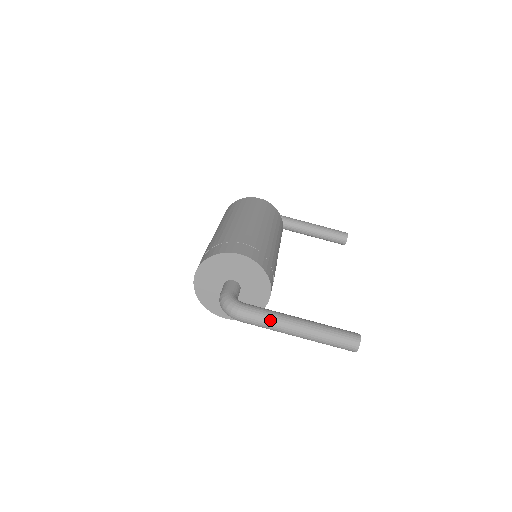
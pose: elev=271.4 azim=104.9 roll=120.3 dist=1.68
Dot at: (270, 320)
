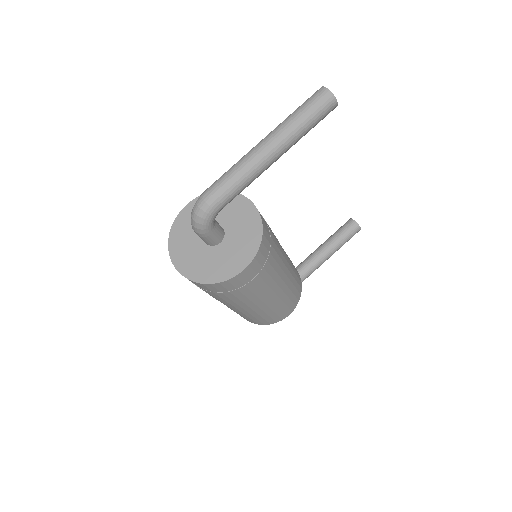
Dot at: (233, 167)
